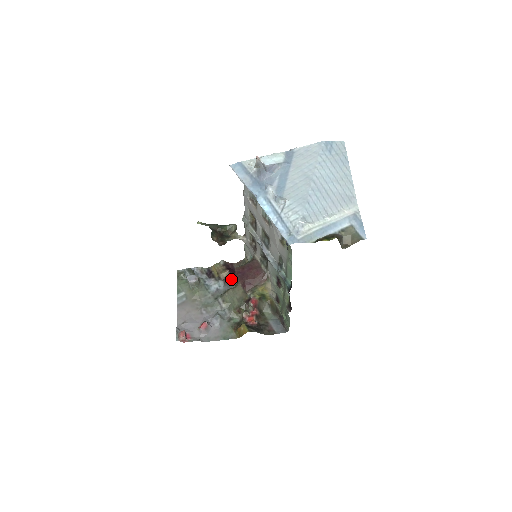
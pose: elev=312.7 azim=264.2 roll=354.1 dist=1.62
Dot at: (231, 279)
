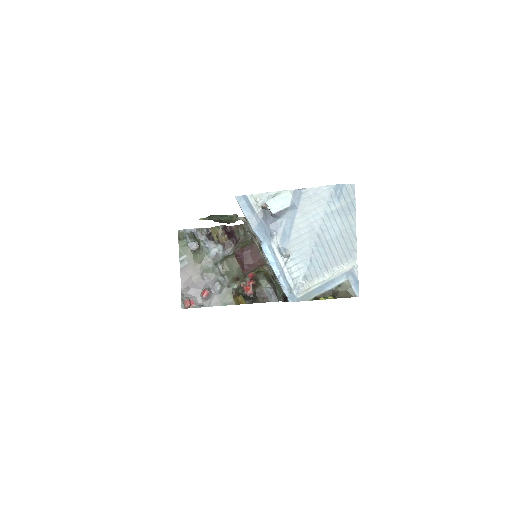
Dot at: (230, 244)
